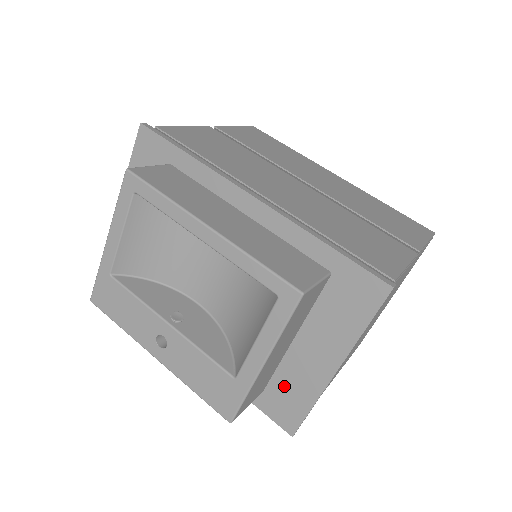
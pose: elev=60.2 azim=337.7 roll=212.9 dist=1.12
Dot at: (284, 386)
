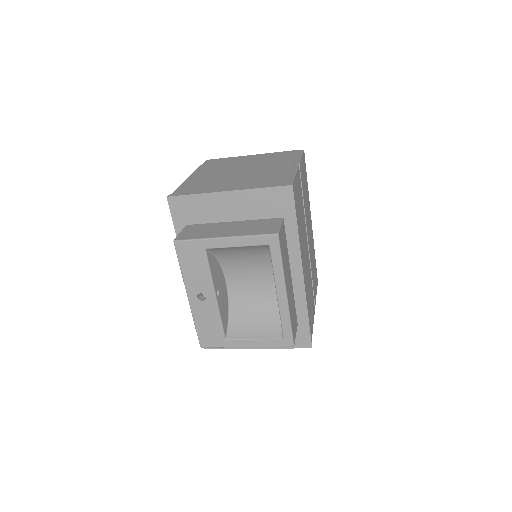
Dot at: occluded
